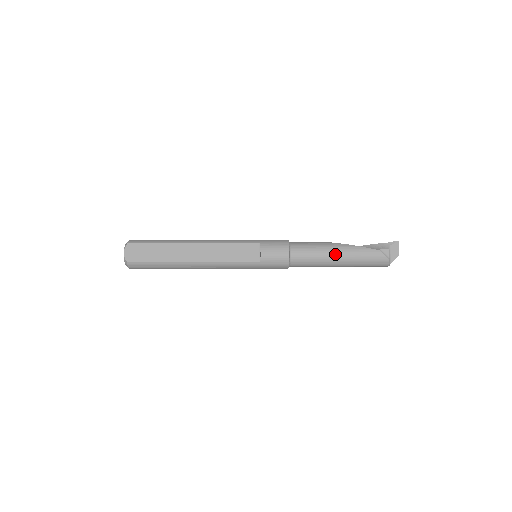
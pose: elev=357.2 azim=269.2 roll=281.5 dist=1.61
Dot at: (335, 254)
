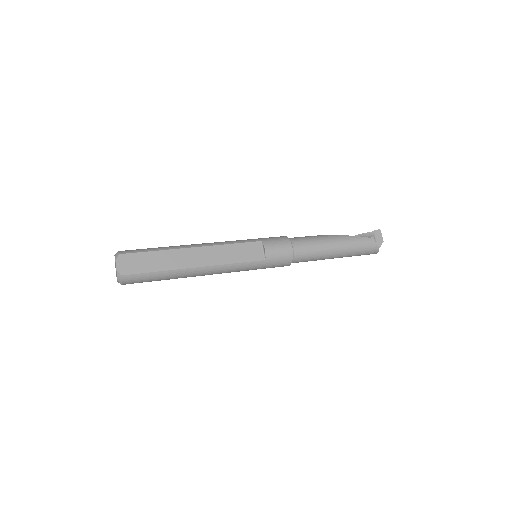
Dot at: (333, 245)
